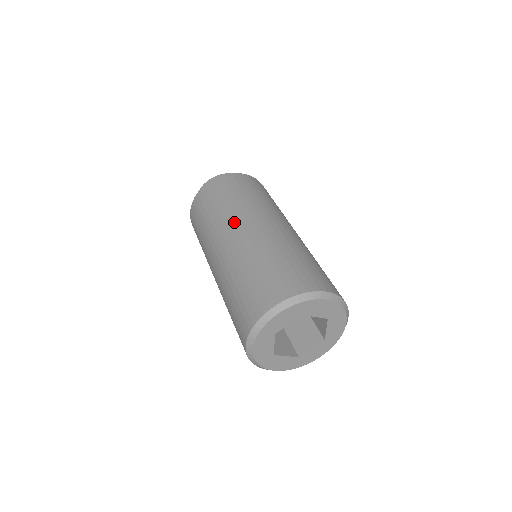
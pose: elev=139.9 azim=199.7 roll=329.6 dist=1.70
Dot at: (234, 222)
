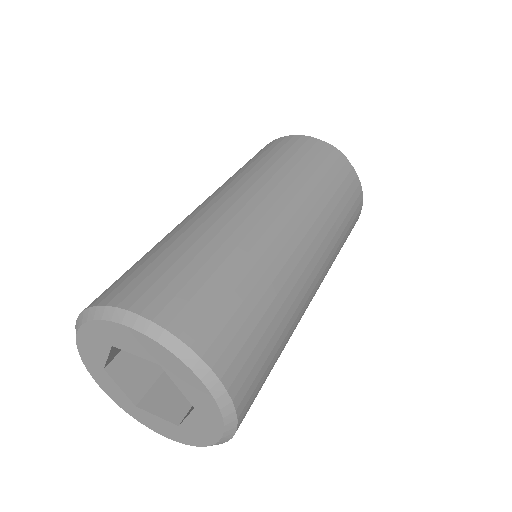
Dot at: occluded
